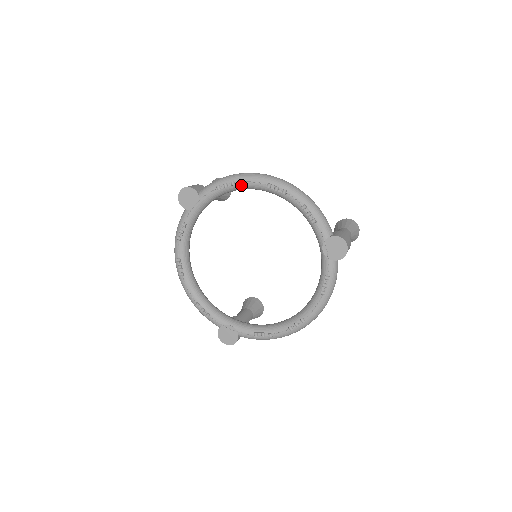
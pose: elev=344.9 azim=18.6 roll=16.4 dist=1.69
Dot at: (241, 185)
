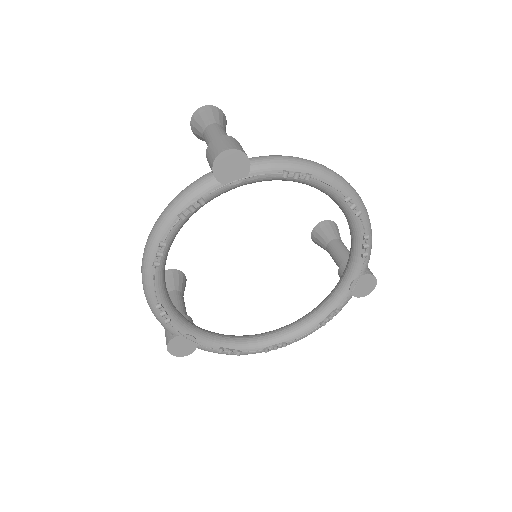
Dot at: (315, 183)
